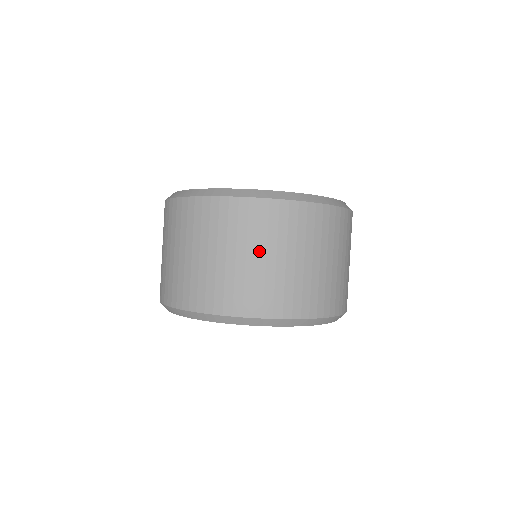
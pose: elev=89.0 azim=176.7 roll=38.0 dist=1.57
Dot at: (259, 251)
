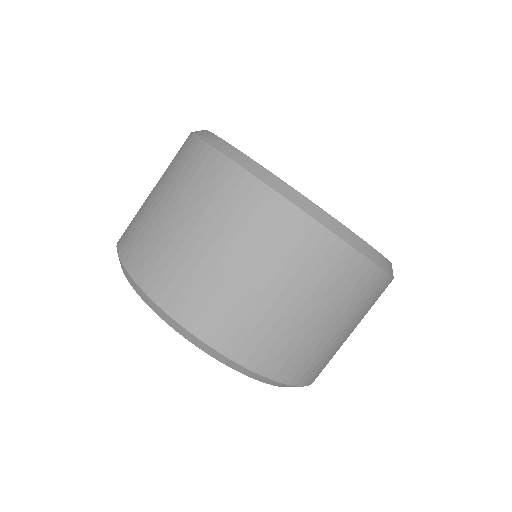
Dot at: (171, 200)
